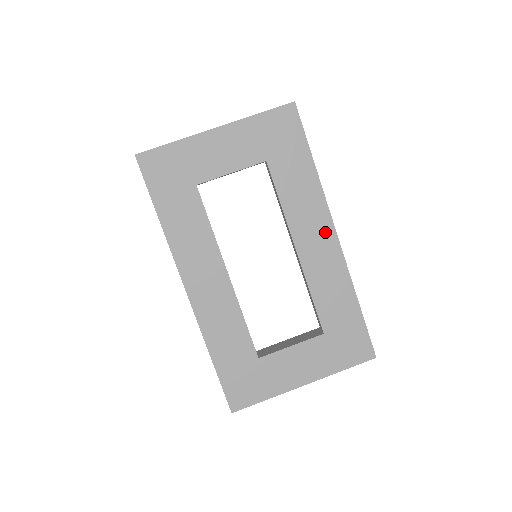
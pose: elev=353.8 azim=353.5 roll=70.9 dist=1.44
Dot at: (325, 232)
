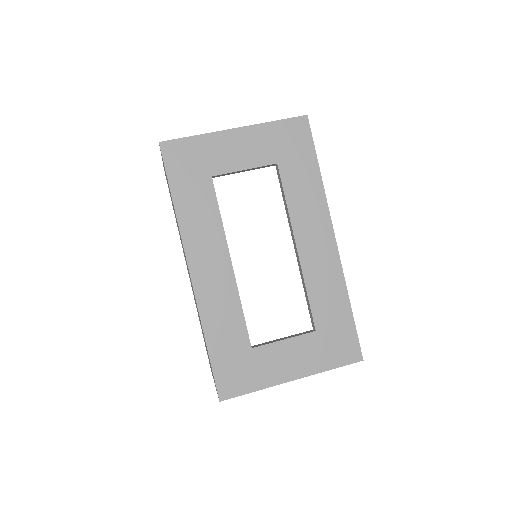
Dot at: (325, 234)
